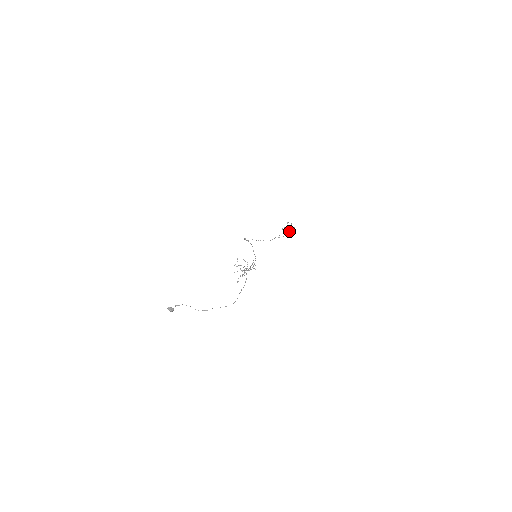
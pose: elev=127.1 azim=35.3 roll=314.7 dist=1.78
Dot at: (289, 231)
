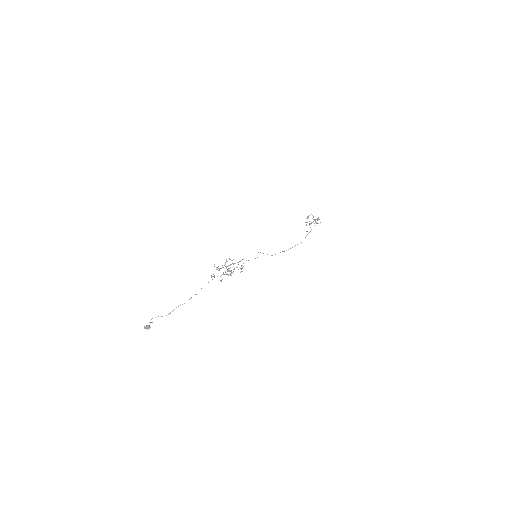
Dot at: occluded
